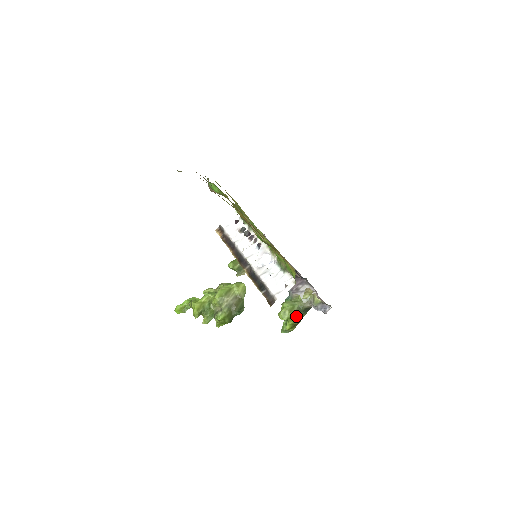
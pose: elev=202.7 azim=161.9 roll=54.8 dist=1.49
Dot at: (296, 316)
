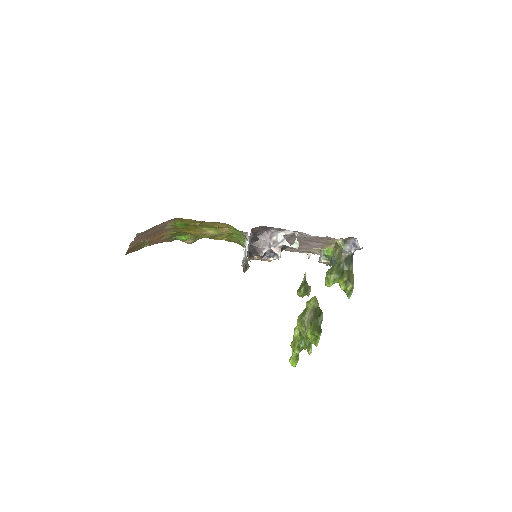
Dot at: (341, 273)
